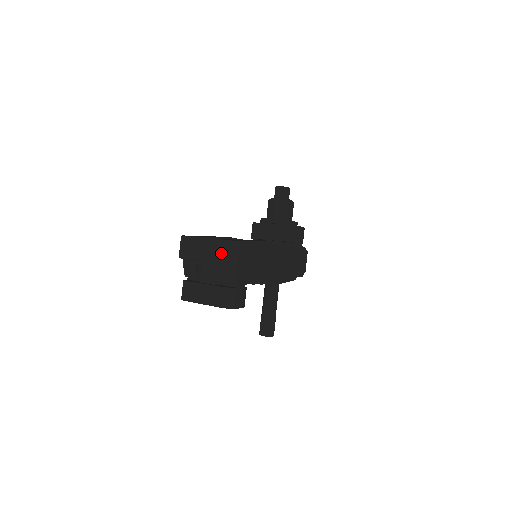
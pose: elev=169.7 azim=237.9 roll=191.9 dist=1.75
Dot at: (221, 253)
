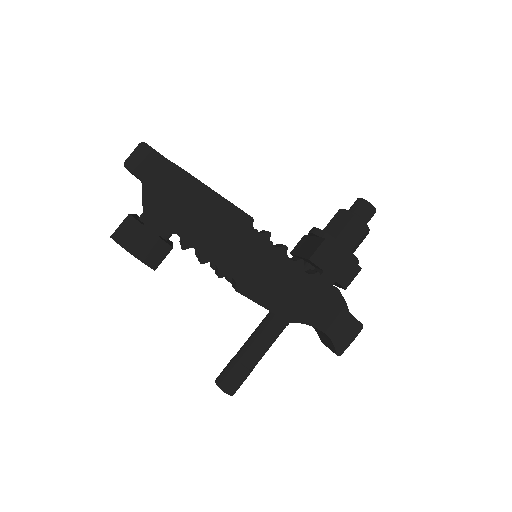
Dot at: (149, 169)
